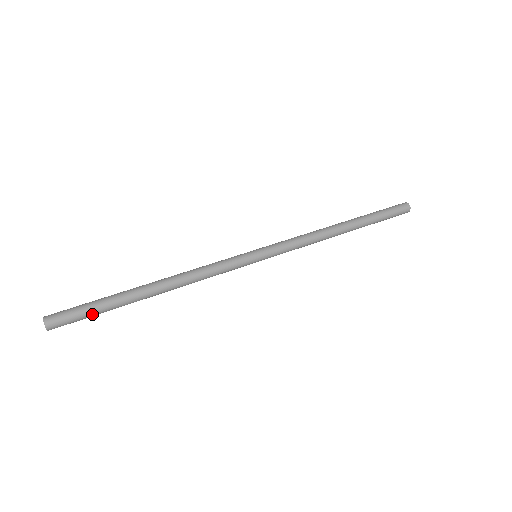
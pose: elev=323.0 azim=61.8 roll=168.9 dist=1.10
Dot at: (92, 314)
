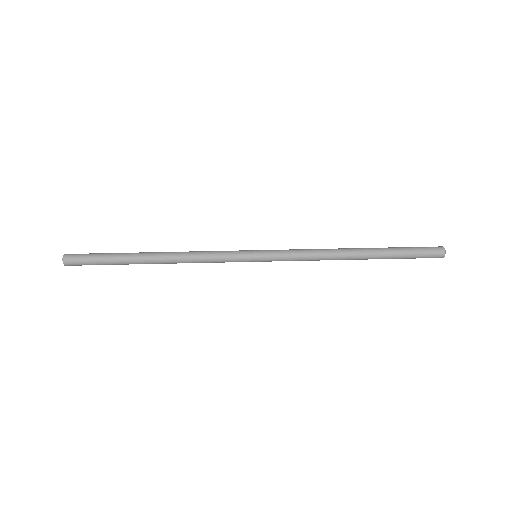
Dot at: (99, 258)
